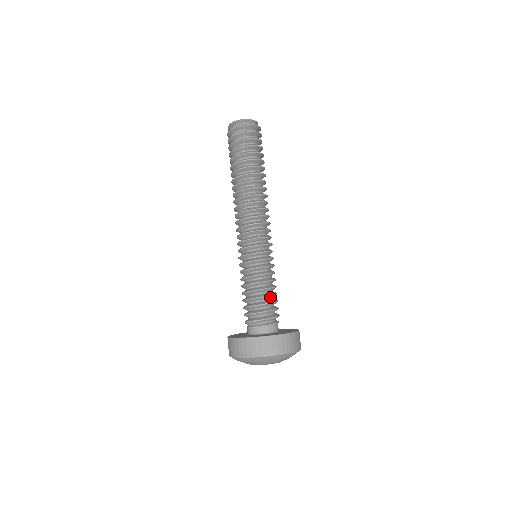
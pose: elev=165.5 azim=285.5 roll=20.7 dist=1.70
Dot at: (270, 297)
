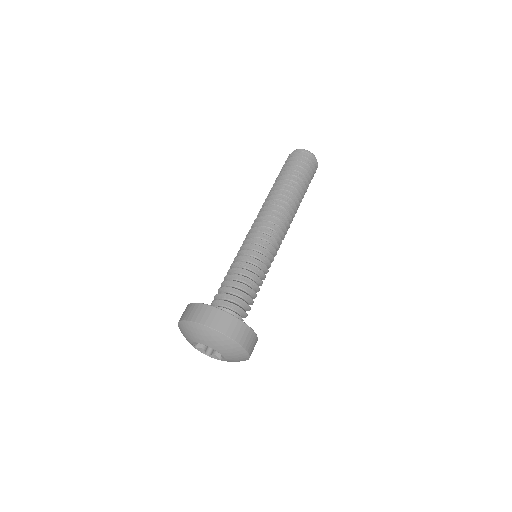
Dot at: (239, 286)
